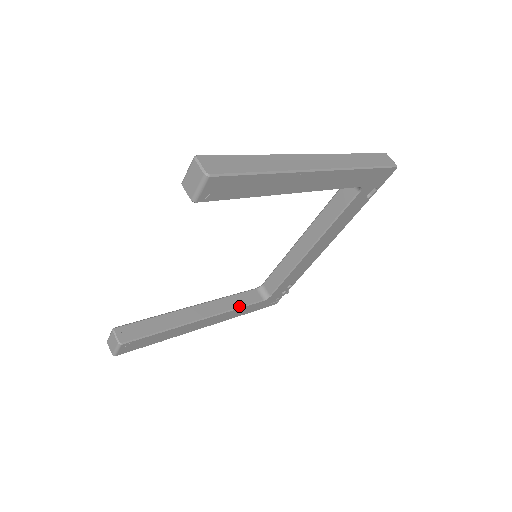
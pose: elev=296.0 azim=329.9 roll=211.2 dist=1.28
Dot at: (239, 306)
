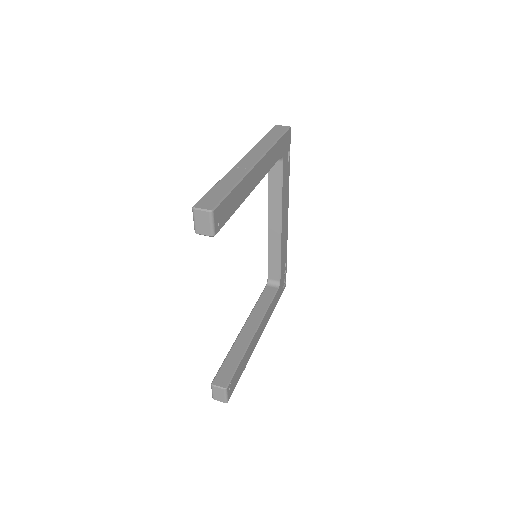
Dot at: (268, 304)
